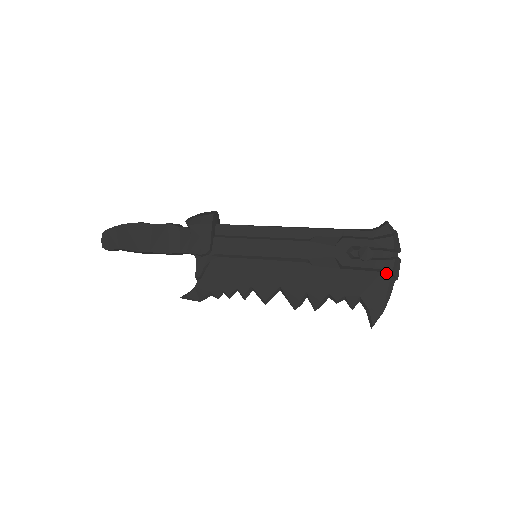
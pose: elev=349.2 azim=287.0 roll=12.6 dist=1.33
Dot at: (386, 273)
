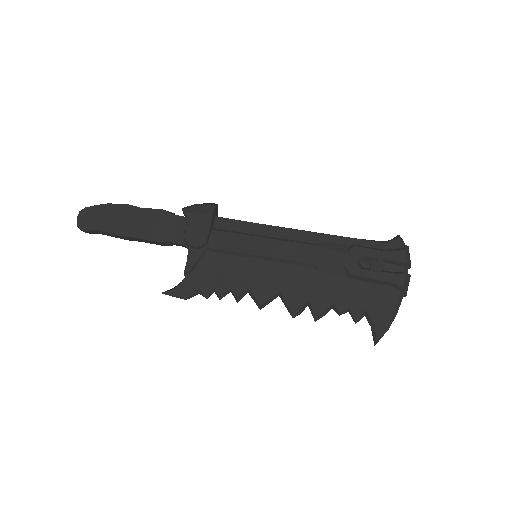
Dot at: (395, 288)
